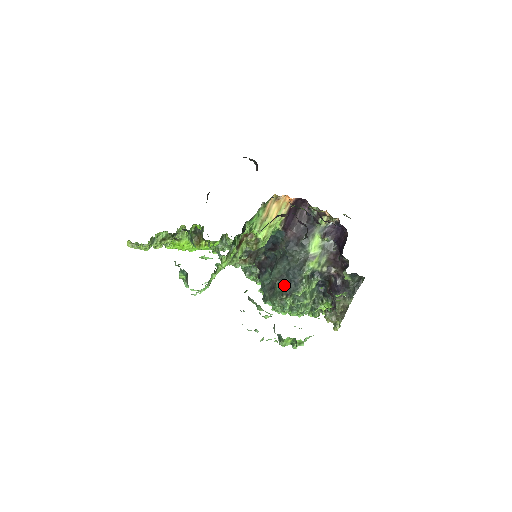
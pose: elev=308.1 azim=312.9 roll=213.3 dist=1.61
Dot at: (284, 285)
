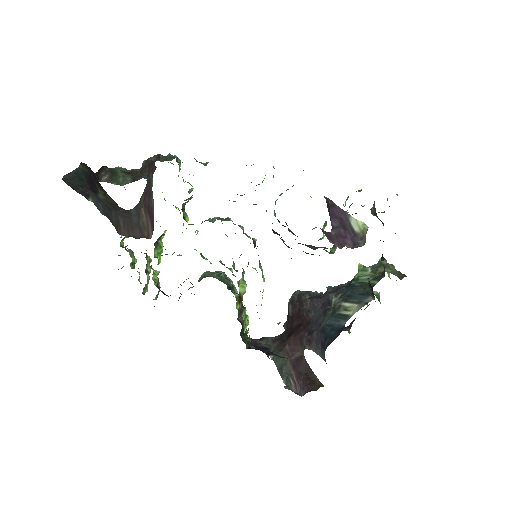
Dot at: (308, 246)
